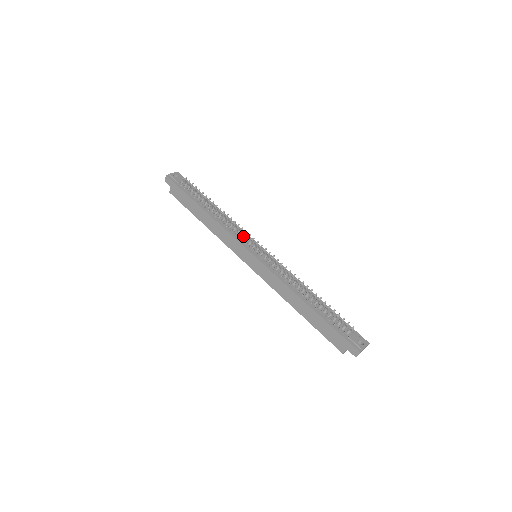
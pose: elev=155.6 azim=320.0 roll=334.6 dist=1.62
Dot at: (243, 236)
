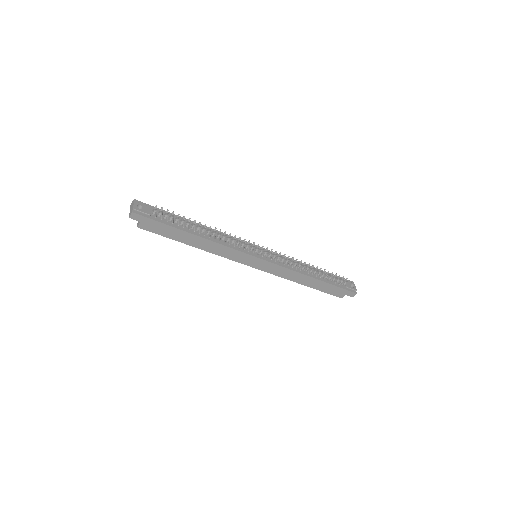
Dot at: (240, 244)
